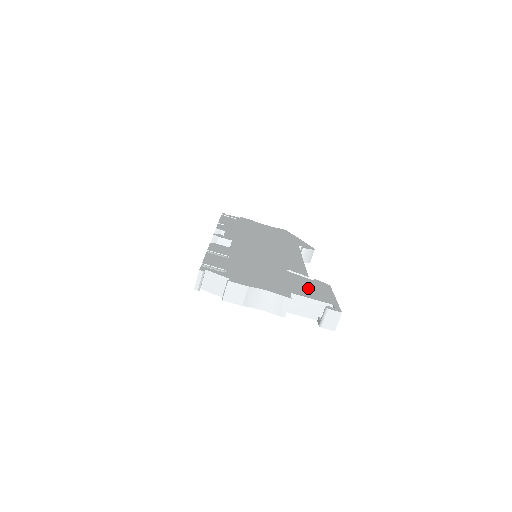
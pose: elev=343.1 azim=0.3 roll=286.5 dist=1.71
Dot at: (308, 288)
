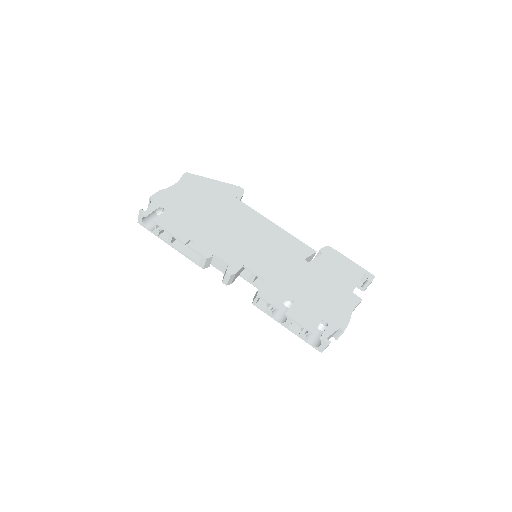
Dot at: (340, 270)
